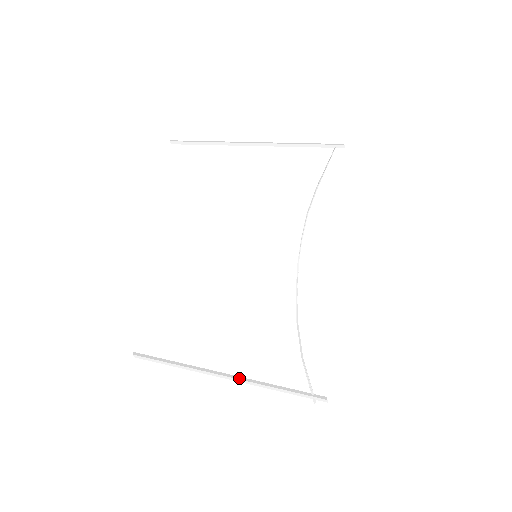
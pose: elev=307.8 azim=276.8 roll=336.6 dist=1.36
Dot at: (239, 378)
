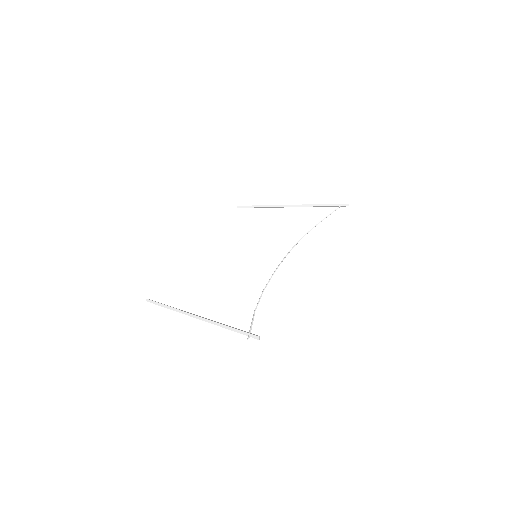
Dot at: (203, 317)
